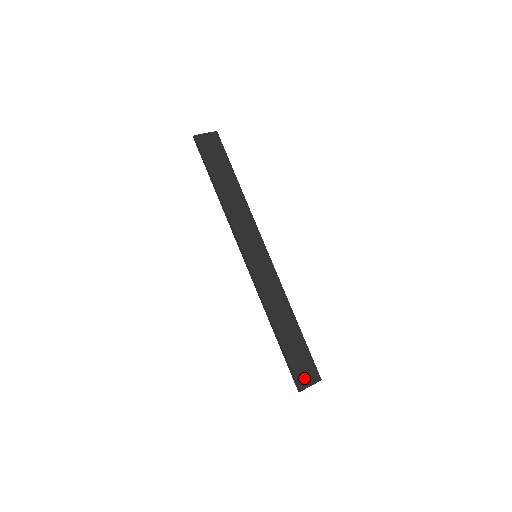
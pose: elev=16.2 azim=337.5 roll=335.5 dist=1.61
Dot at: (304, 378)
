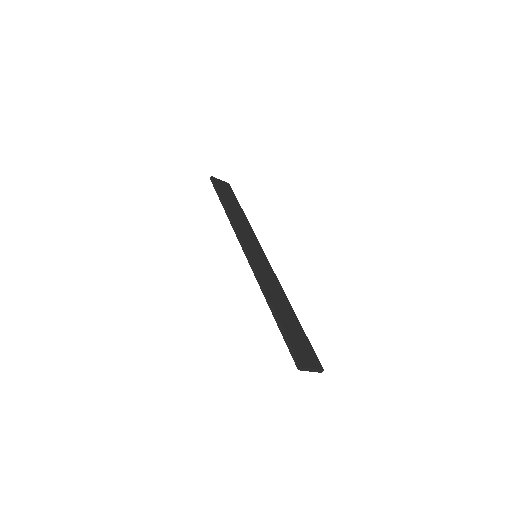
Dot at: (305, 358)
